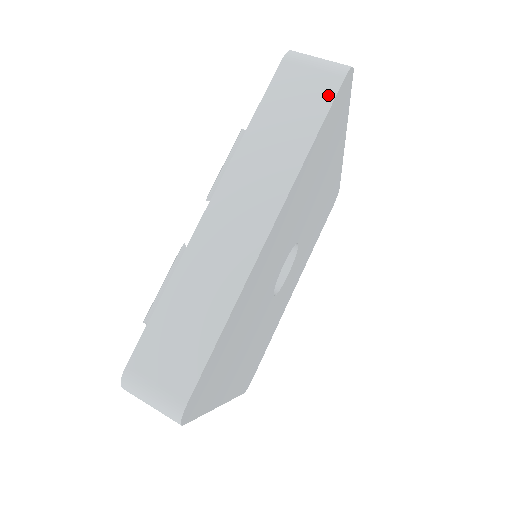
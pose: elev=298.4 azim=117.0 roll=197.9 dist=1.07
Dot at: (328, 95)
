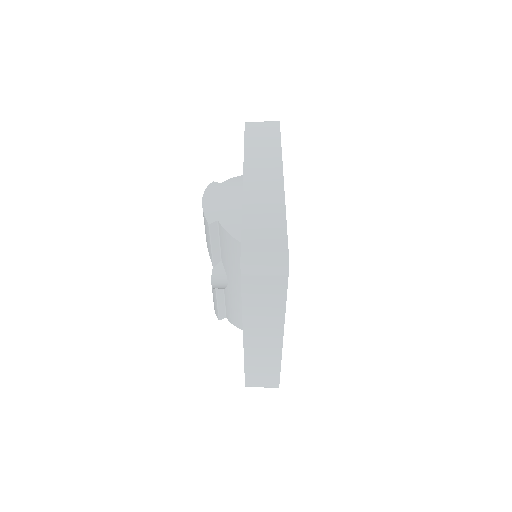
Dot at: (282, 287)
